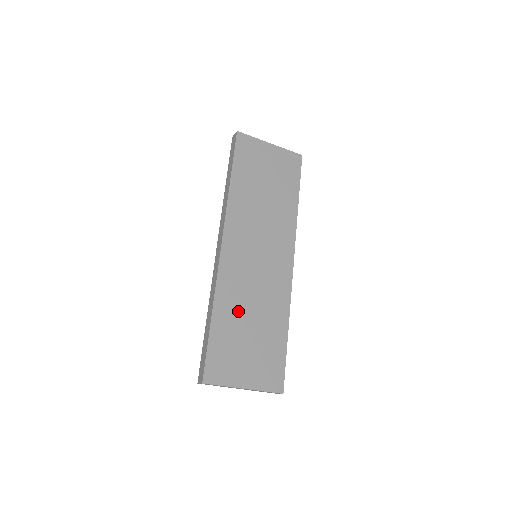
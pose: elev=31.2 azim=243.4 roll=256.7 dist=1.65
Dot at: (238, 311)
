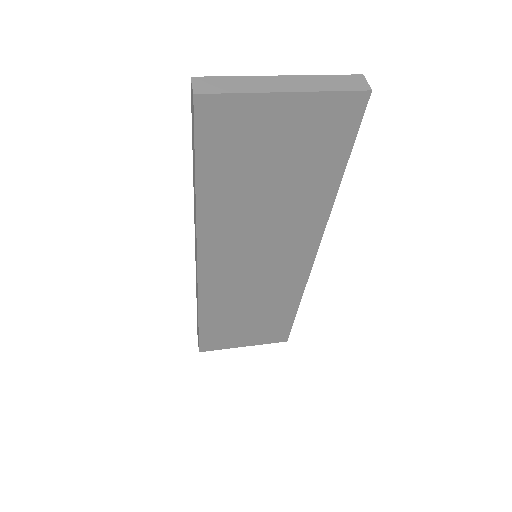
Dot at: (231, 311)
